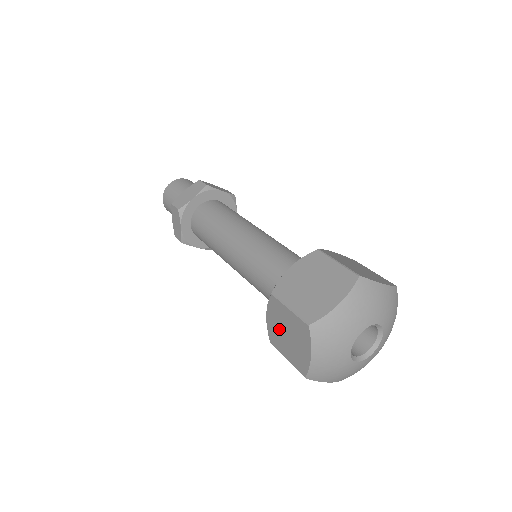
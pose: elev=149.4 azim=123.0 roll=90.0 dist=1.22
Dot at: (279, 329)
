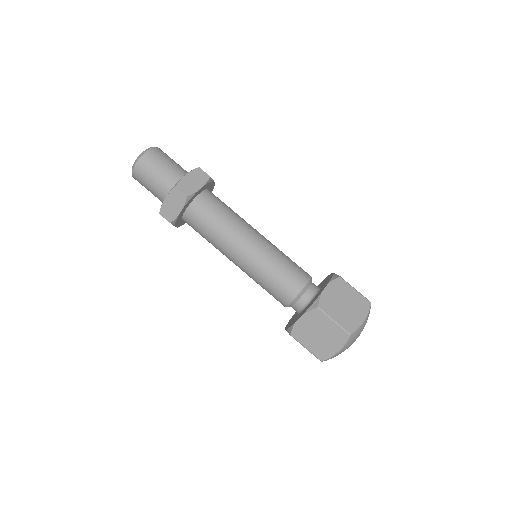
Dot at: (311, 329)
